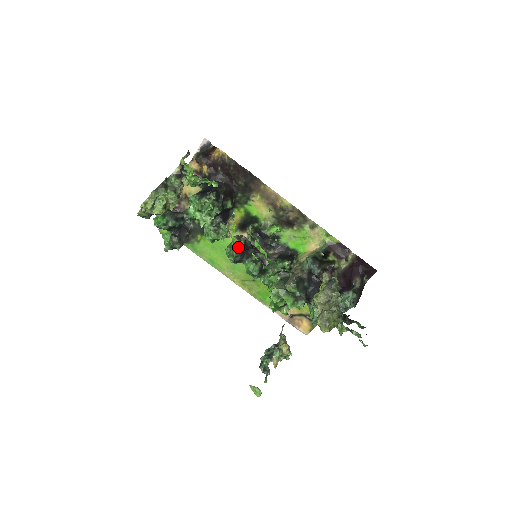
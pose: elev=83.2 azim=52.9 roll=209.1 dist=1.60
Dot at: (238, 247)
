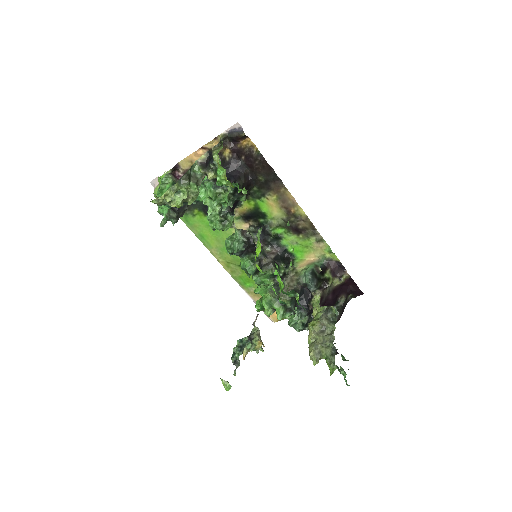
Dot at: (241, 244)
